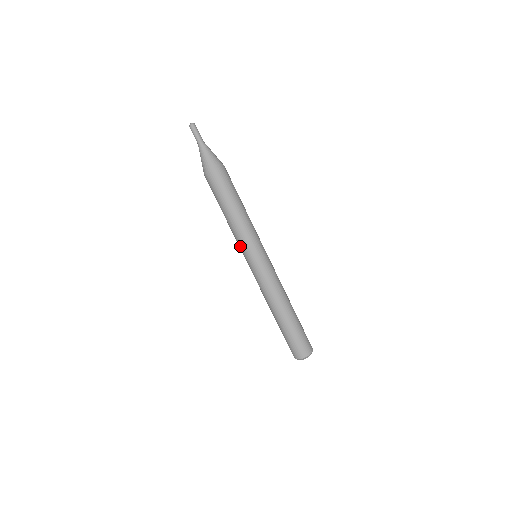
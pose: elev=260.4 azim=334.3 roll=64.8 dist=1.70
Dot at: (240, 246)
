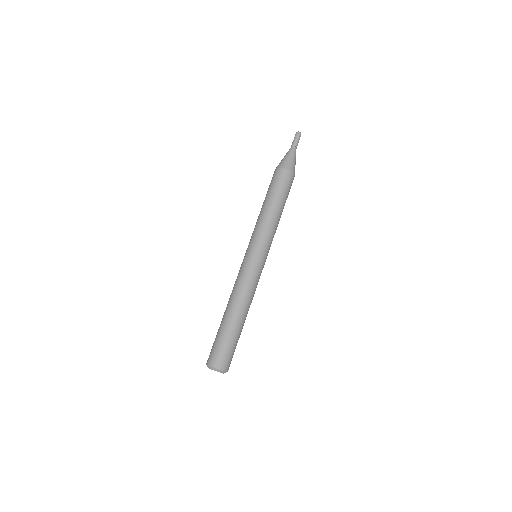
Dot at: (257, 237)
